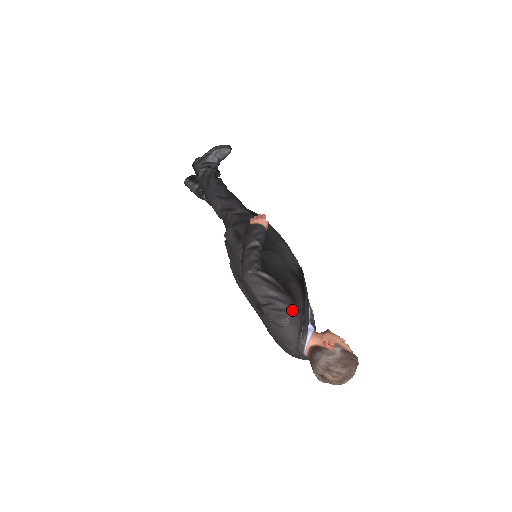
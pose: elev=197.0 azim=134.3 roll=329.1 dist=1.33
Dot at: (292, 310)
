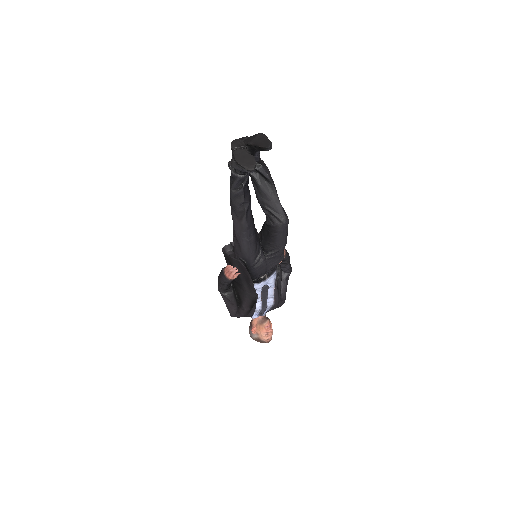
Dot at: occluded
